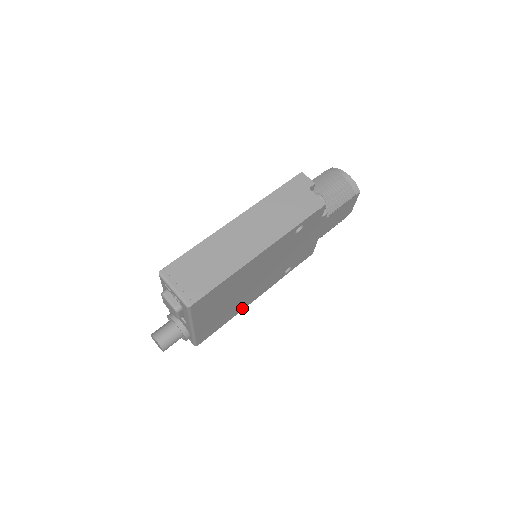
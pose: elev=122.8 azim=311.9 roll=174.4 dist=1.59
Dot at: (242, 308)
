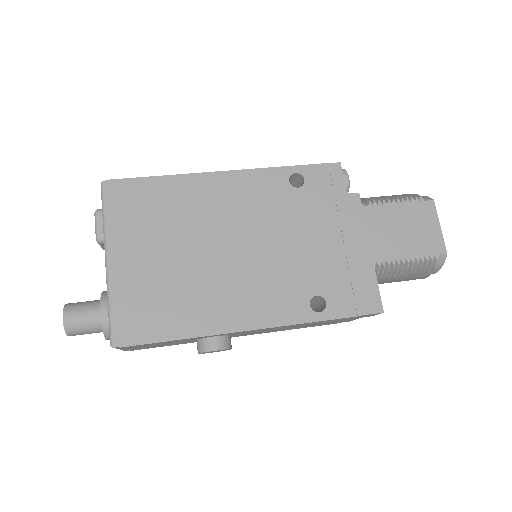
Dot at: (216, 327)
